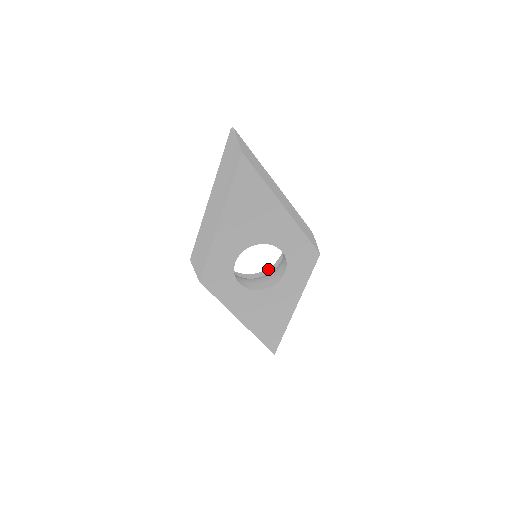
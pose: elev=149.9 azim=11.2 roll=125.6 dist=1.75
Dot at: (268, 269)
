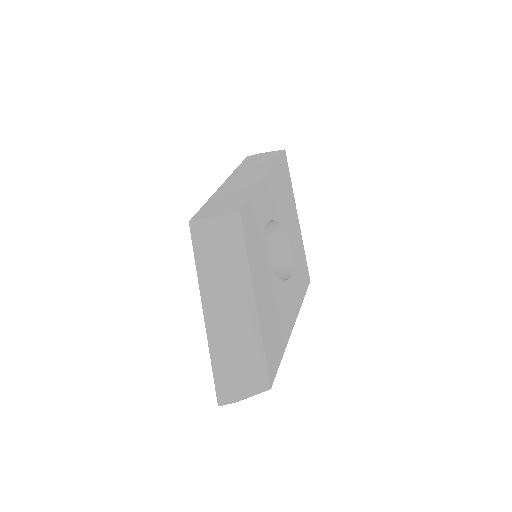
Dot at: occluded
